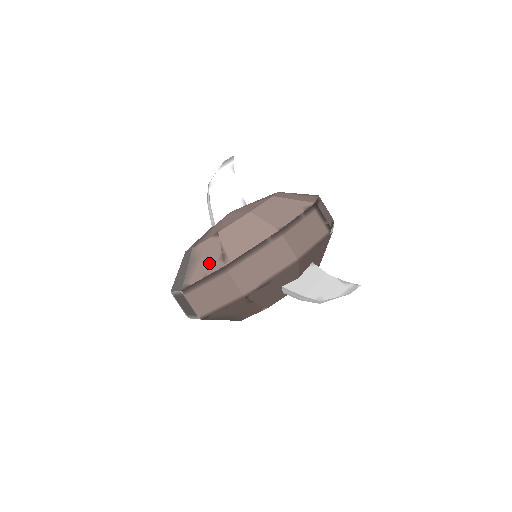
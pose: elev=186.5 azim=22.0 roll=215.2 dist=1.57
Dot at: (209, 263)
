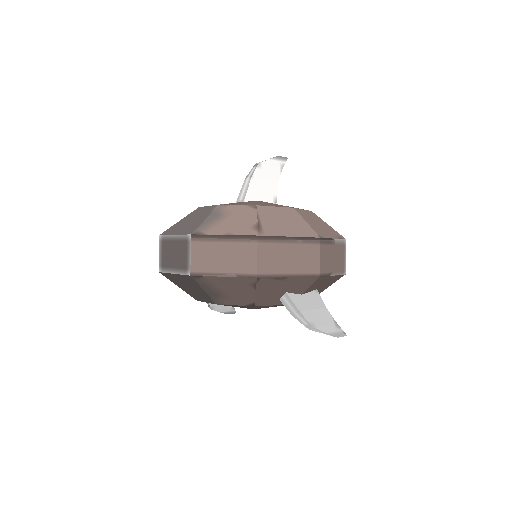
Dot at: (238, 225)
